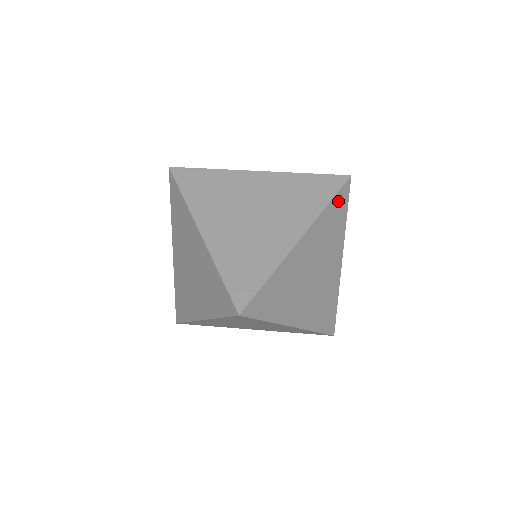
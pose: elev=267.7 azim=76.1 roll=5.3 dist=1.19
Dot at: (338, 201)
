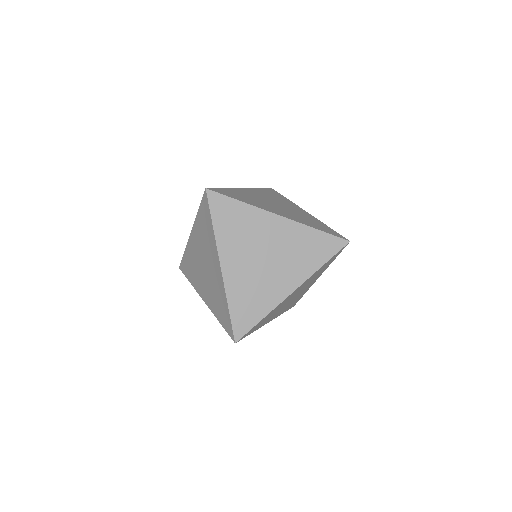
Dot at: (332, 258)
